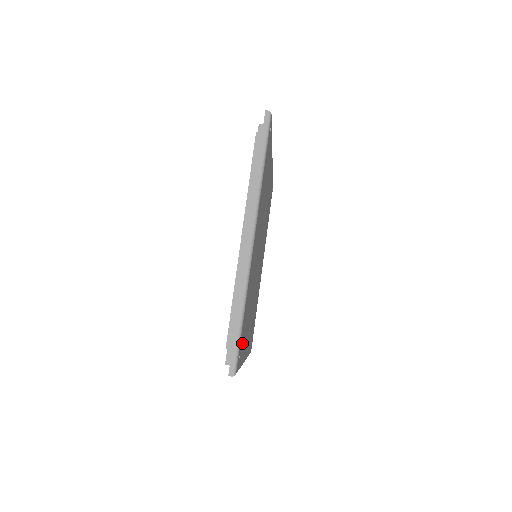
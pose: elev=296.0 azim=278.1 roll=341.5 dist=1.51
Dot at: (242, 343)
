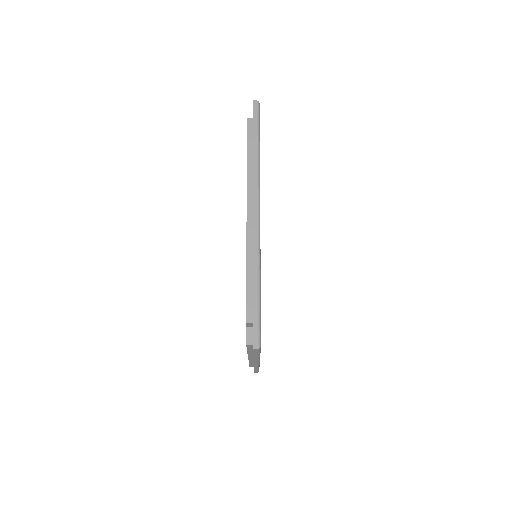
Dot at: occluded
